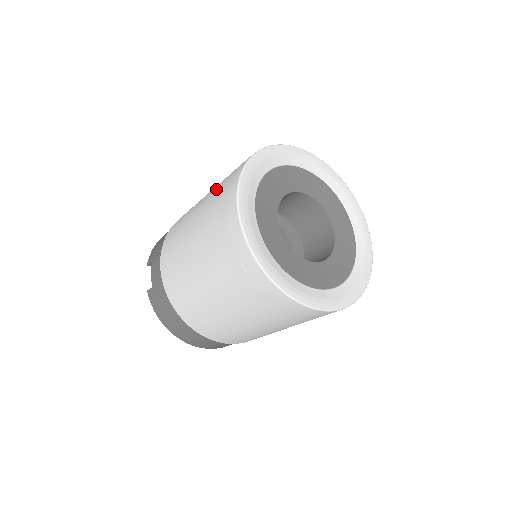
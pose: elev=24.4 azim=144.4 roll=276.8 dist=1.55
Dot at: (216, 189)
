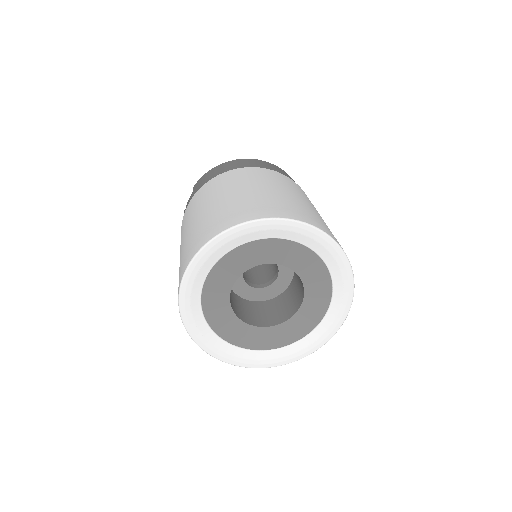
Dot at: (211, 216)
